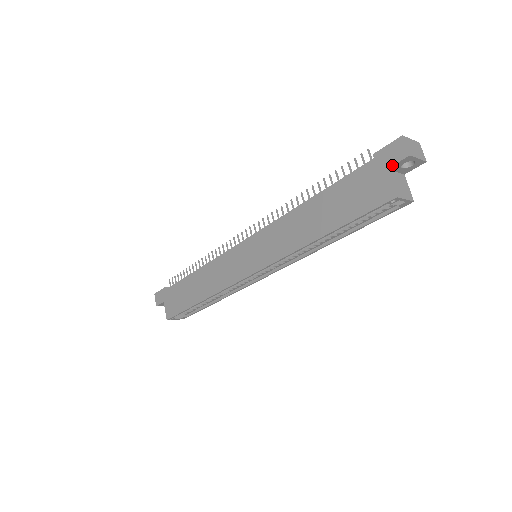
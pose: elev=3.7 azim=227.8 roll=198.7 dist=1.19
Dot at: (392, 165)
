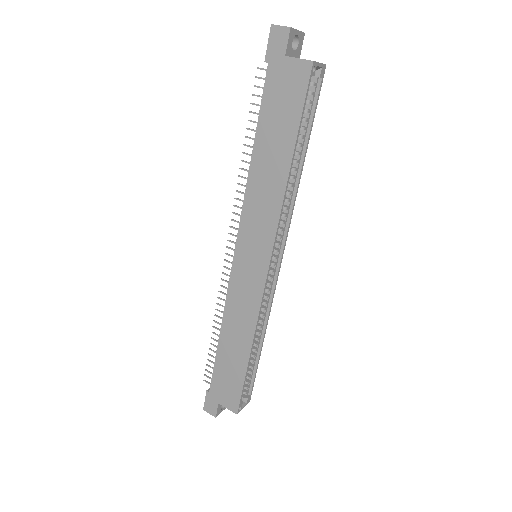
Dot at: (286, 49)
